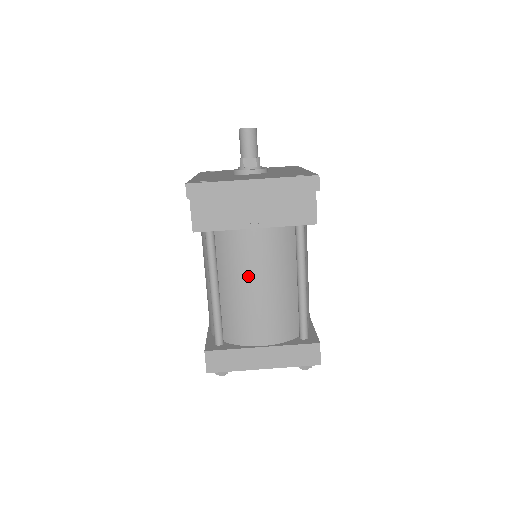
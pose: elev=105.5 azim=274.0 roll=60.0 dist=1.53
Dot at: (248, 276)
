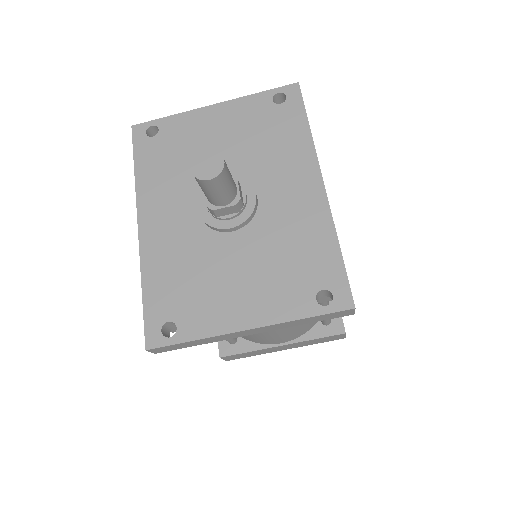
Dot at: occluded
